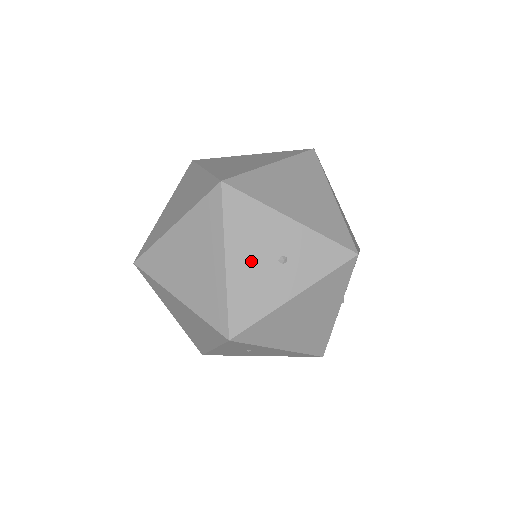
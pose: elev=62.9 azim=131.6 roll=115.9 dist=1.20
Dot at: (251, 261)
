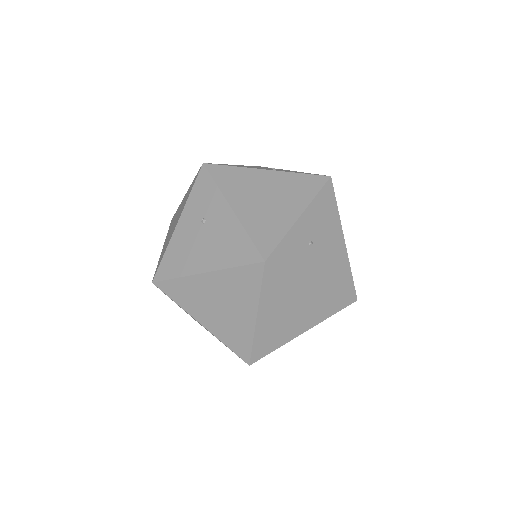
Dot at: occluded
